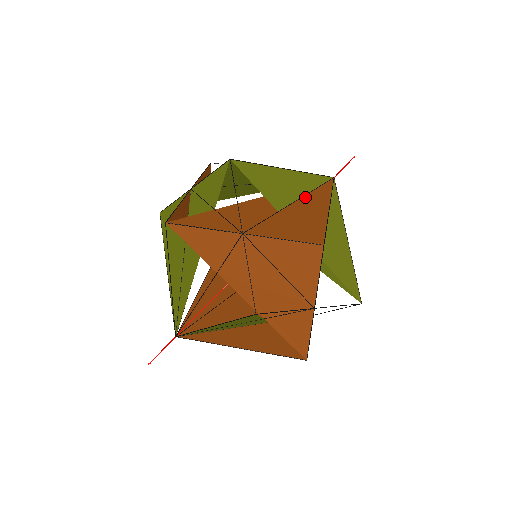
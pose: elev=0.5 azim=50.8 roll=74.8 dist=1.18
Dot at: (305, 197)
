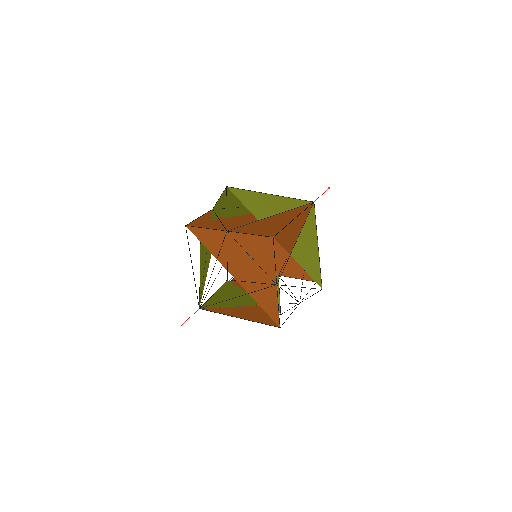
Dot at: (283, 213)
